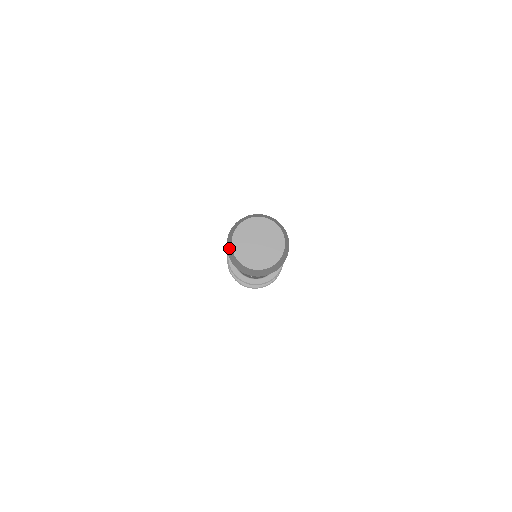
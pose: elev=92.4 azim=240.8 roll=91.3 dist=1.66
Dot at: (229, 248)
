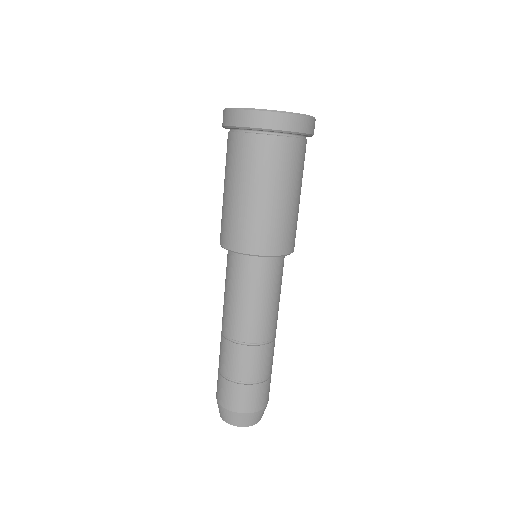
Dot at: occluded
